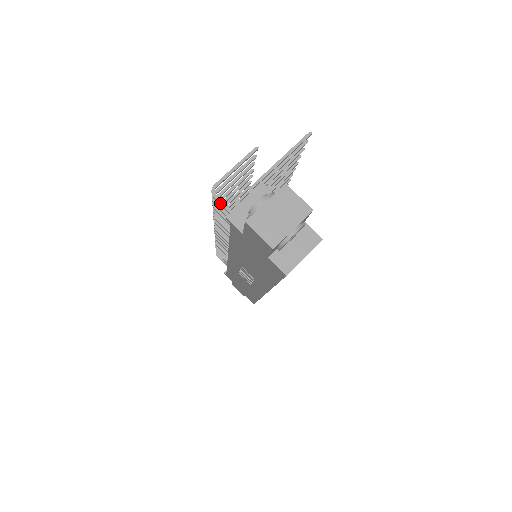
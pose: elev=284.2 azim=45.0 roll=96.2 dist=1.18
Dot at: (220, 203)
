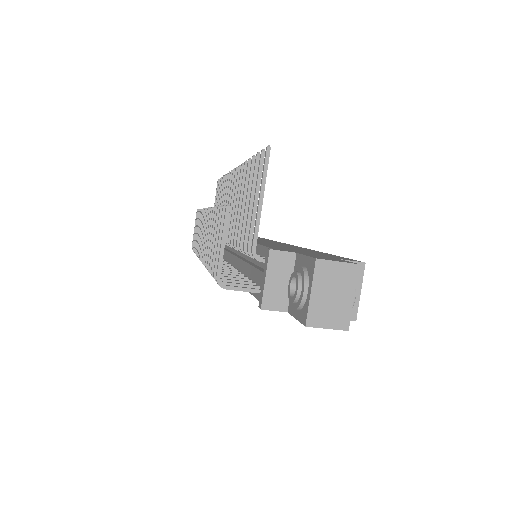
Dot at: (236, 290)
